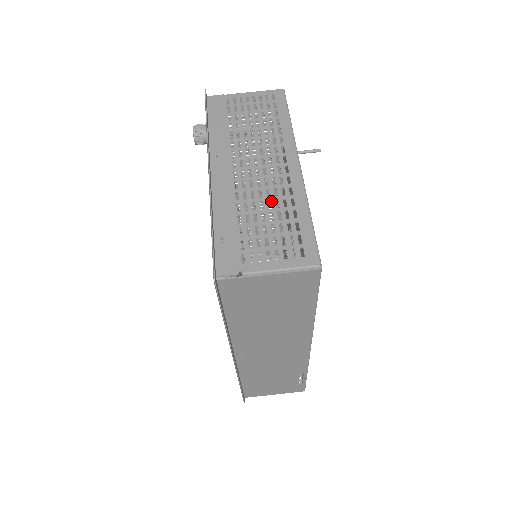
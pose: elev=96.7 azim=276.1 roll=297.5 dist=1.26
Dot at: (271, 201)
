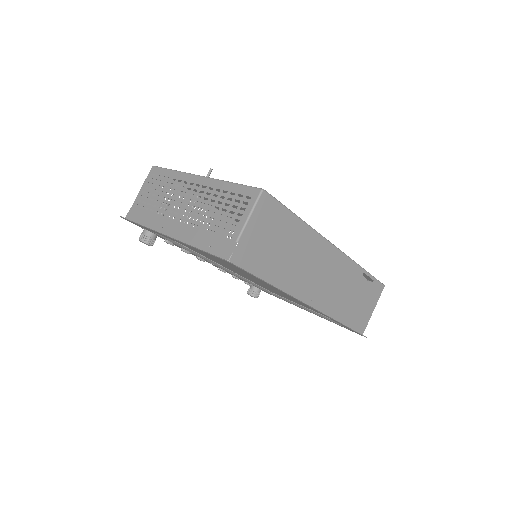
Dot at: (208, 204)
